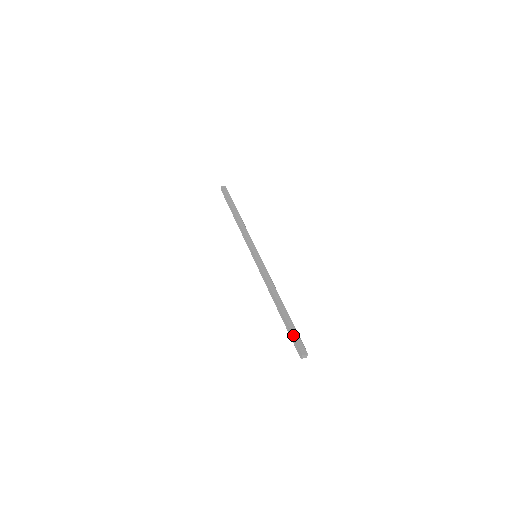
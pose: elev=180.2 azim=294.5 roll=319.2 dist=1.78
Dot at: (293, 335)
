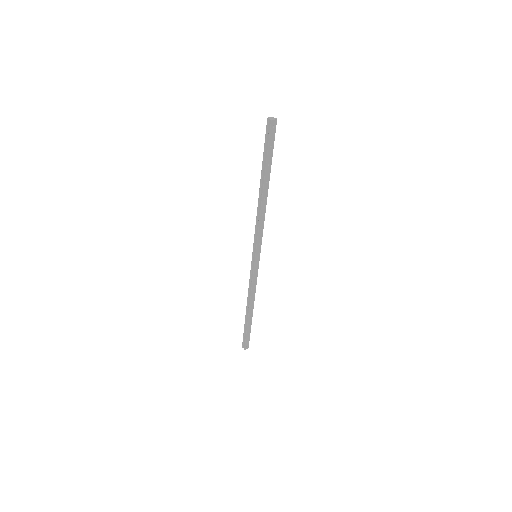
Dot at: (246, 338)
